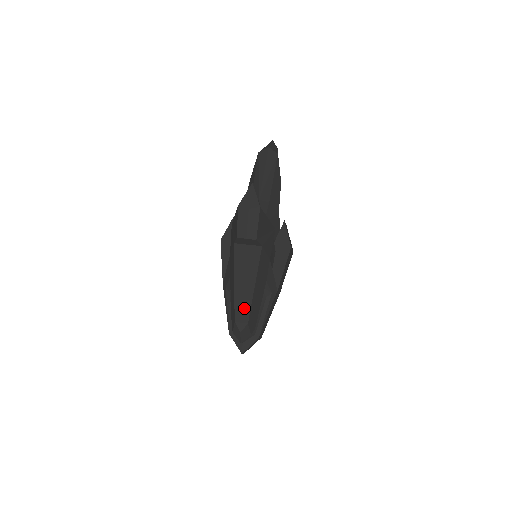
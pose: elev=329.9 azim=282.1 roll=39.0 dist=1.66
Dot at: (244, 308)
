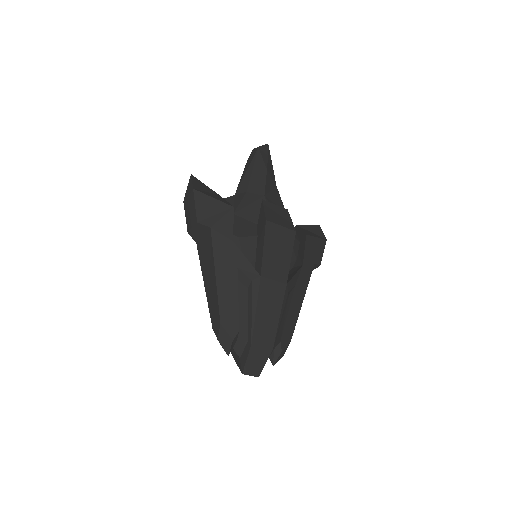
Dot at: (214, 307)
